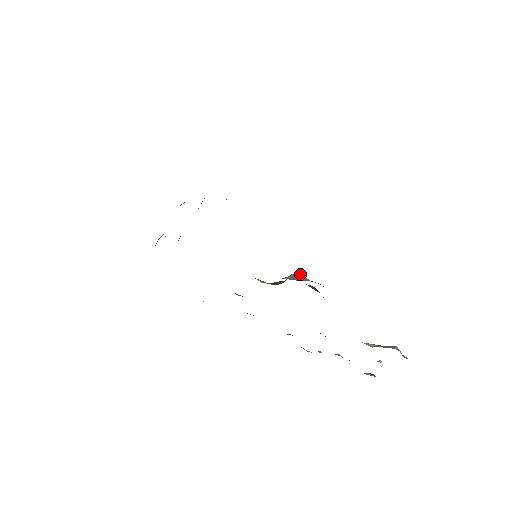
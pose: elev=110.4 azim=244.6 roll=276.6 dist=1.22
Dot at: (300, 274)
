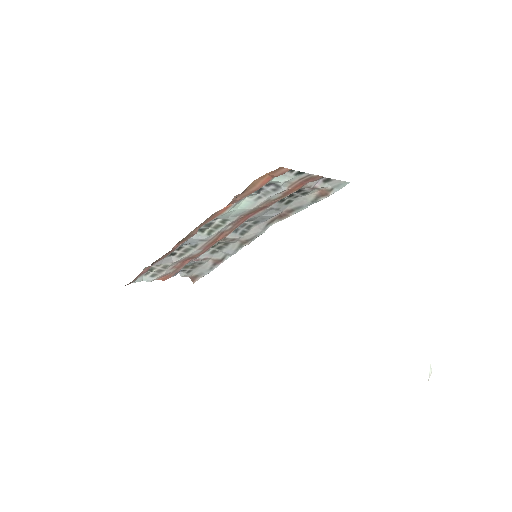
Dot at: occluded
